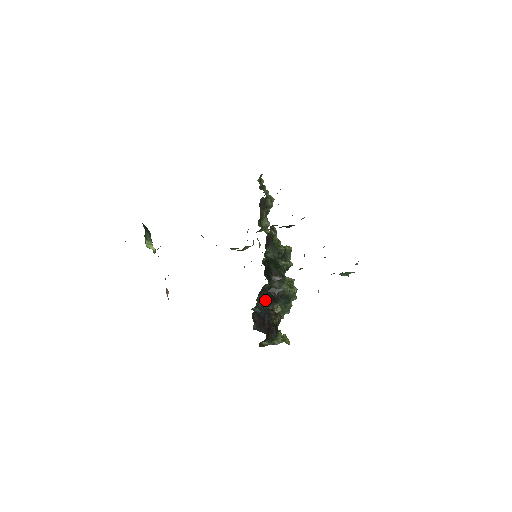
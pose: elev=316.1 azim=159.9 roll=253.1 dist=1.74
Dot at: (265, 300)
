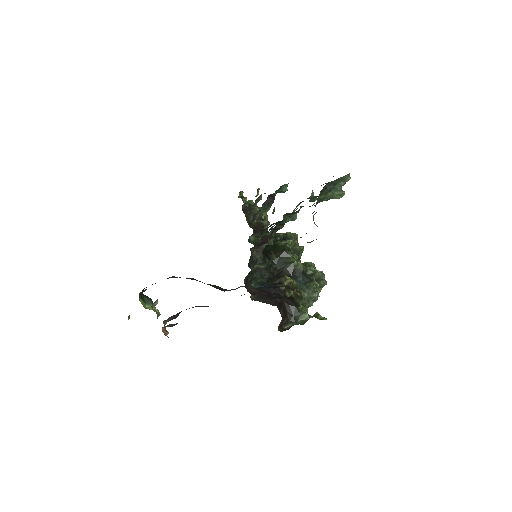
Dot at: (269, 279)
